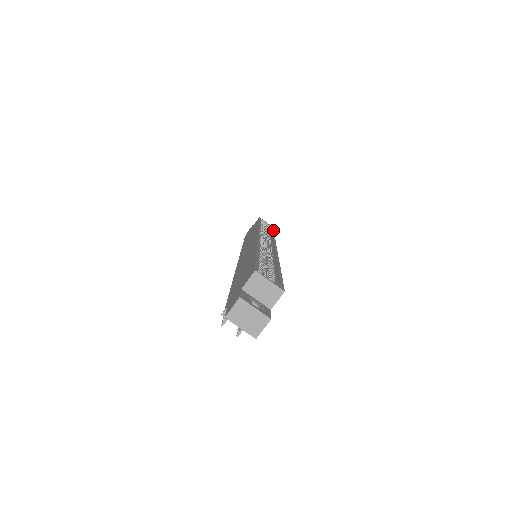
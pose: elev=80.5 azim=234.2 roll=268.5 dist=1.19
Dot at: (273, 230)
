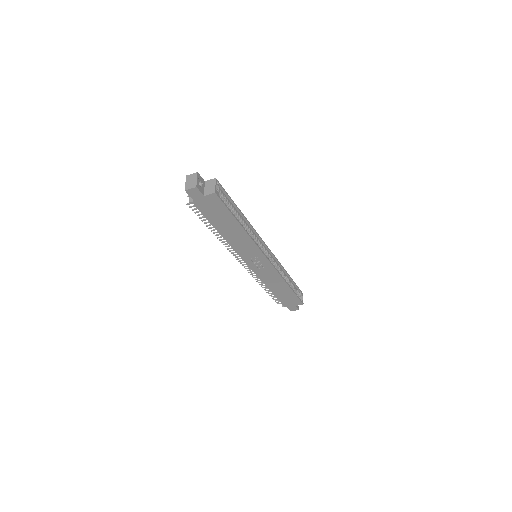
Dot at: (296, 295)
